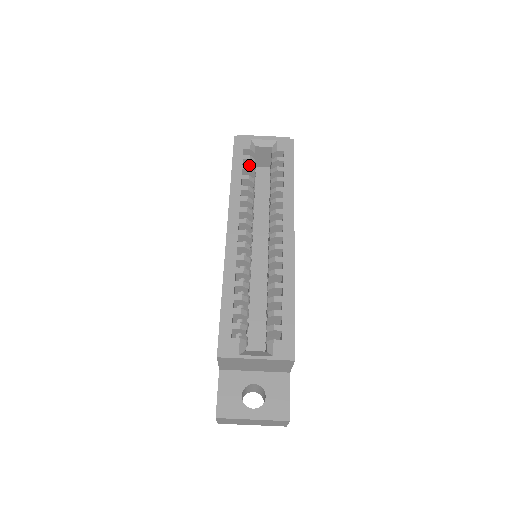
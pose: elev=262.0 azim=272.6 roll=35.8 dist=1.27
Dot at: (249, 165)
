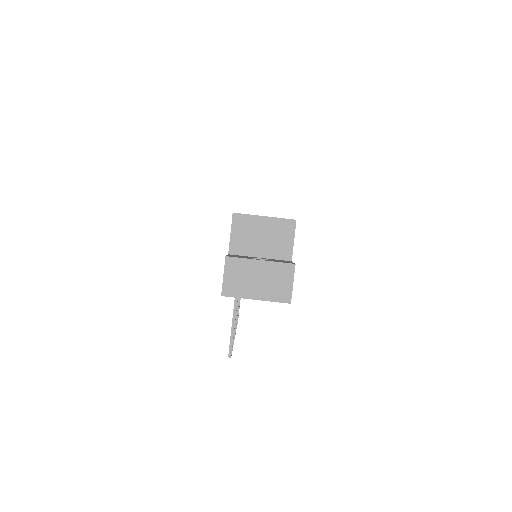
Dot at: occluded
